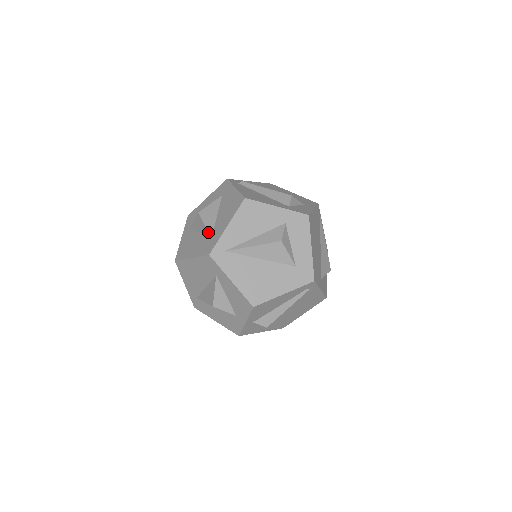
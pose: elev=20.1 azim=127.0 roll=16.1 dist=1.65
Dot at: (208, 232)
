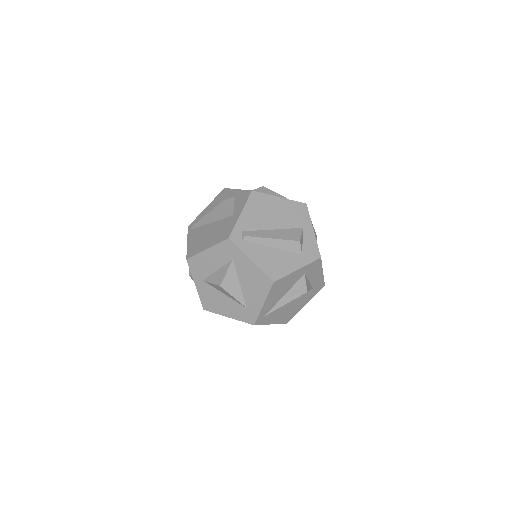
Dot at: (241, 304)
